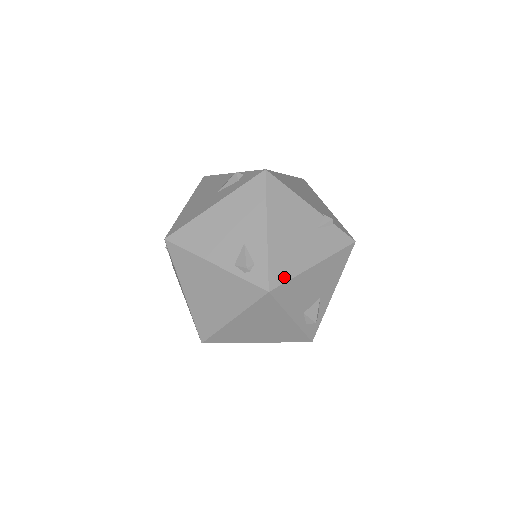
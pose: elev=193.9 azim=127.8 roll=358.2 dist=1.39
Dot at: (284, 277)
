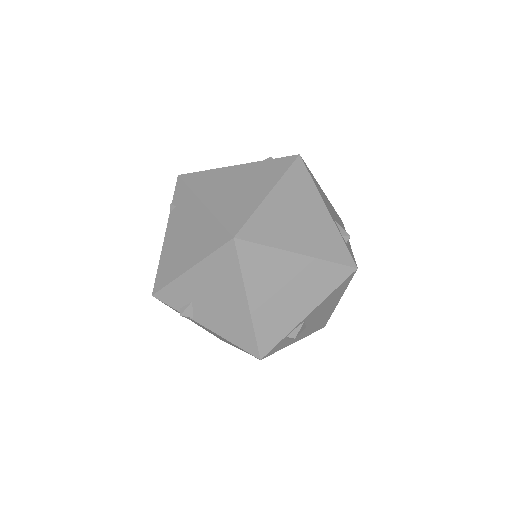
Dot at: occluded
